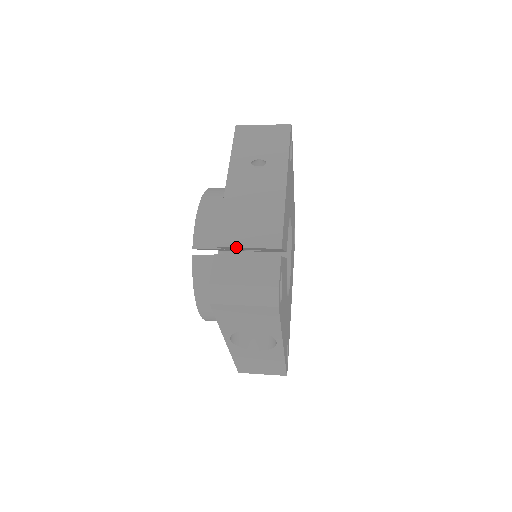
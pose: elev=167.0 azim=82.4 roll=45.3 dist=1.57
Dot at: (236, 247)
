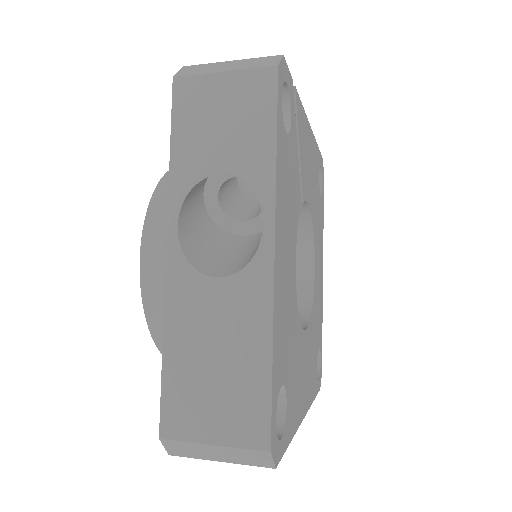
Dot at: occluded
